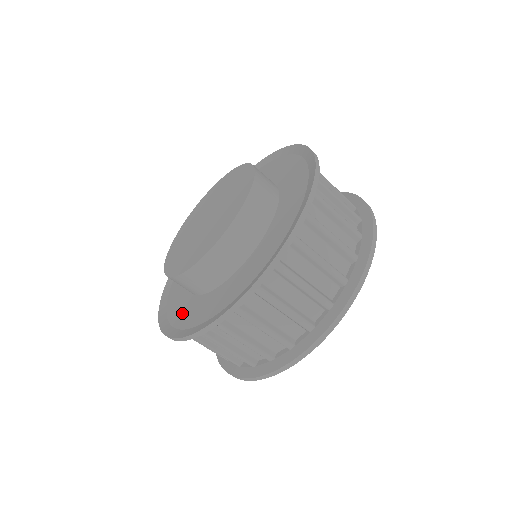
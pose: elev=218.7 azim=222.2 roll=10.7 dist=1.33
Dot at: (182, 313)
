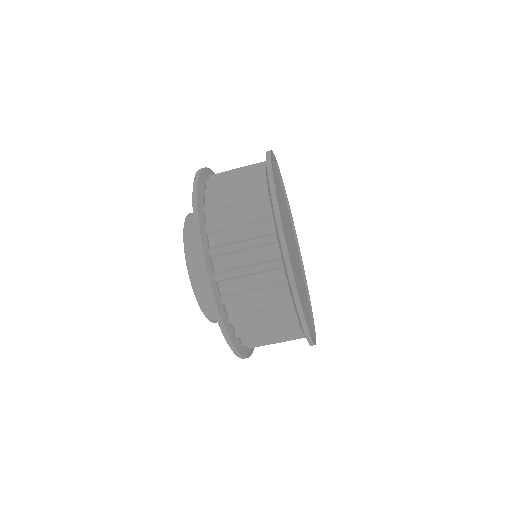
Dot at: occluded
